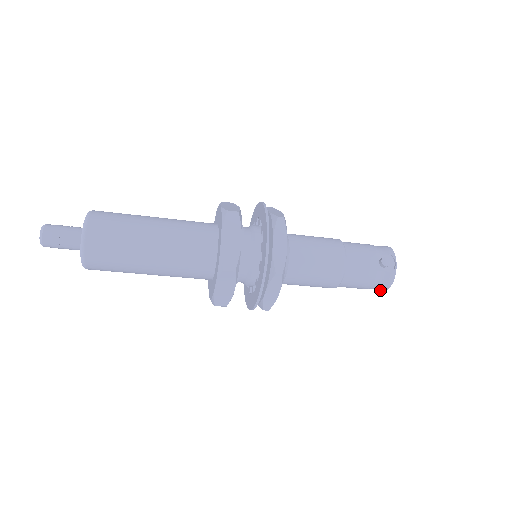
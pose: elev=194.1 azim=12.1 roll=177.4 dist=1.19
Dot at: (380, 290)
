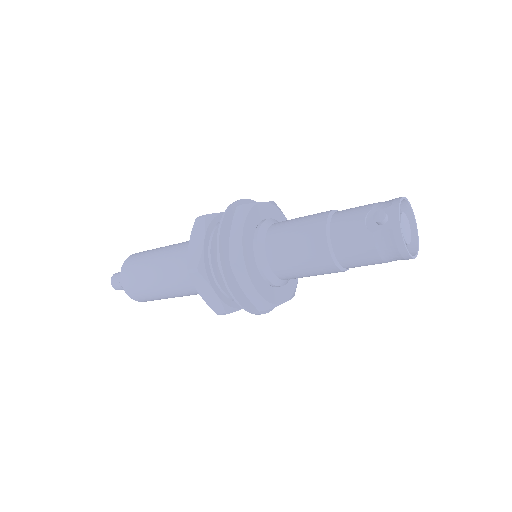
Dot at: (406, 258)
